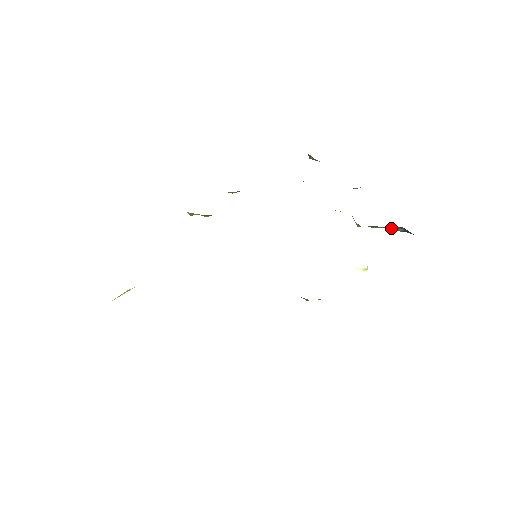
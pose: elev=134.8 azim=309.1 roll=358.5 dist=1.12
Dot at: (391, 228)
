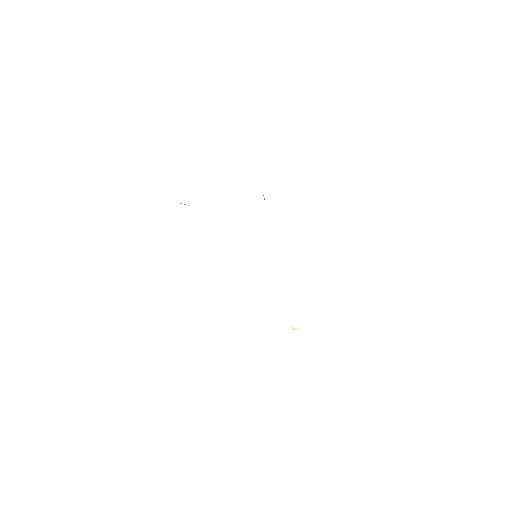
Dot at: occluded
